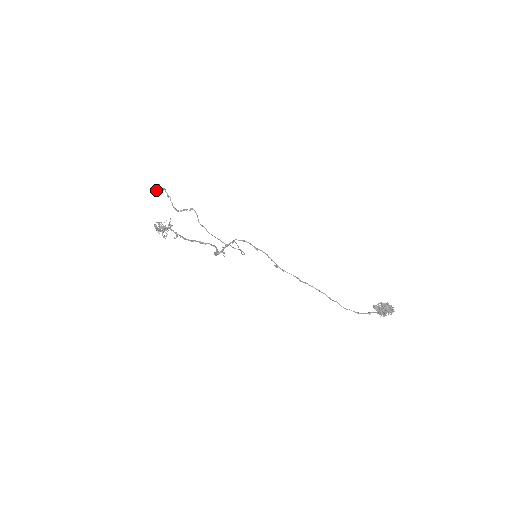
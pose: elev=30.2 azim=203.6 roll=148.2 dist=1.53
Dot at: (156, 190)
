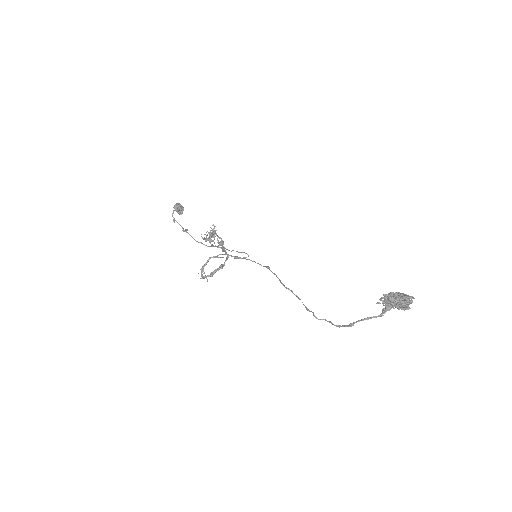
Dot at: occluded
